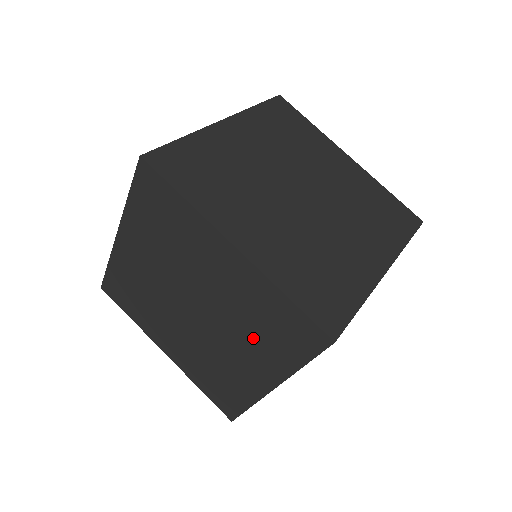
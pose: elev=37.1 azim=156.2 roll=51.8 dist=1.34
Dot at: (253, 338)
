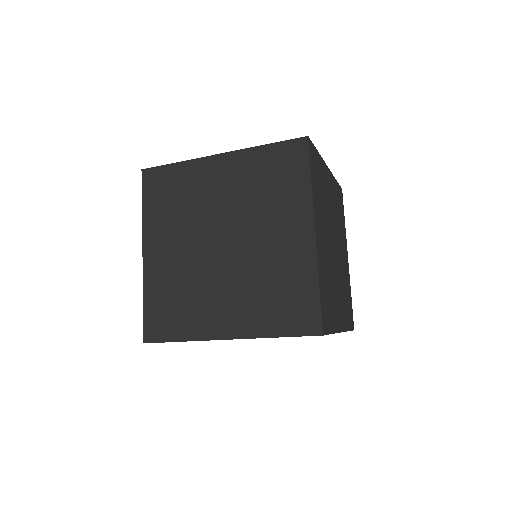
Dot at: (255, 295)
